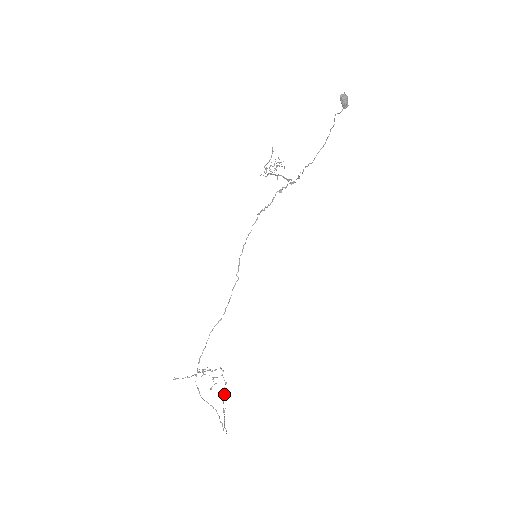
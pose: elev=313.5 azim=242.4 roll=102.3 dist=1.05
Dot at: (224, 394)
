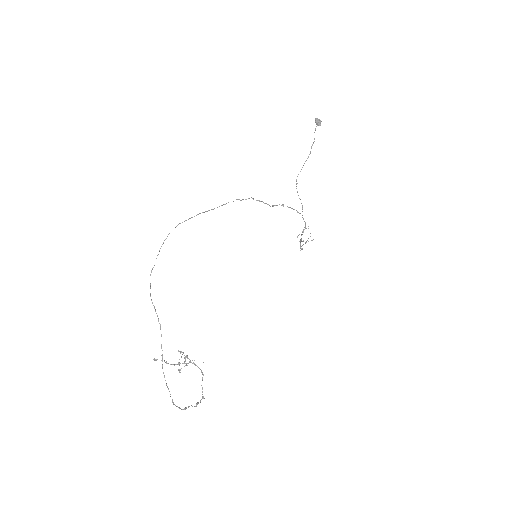
Dot at: (196, 406)
